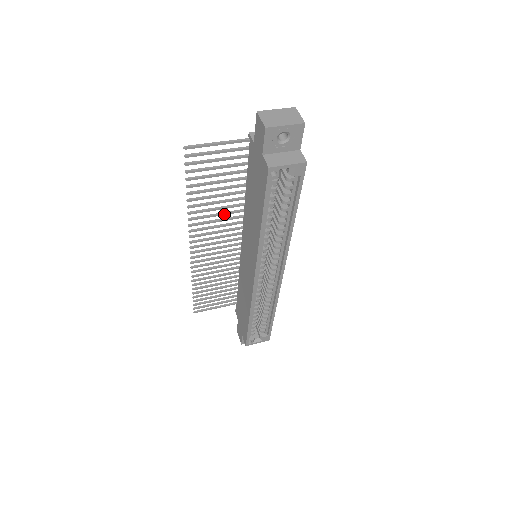
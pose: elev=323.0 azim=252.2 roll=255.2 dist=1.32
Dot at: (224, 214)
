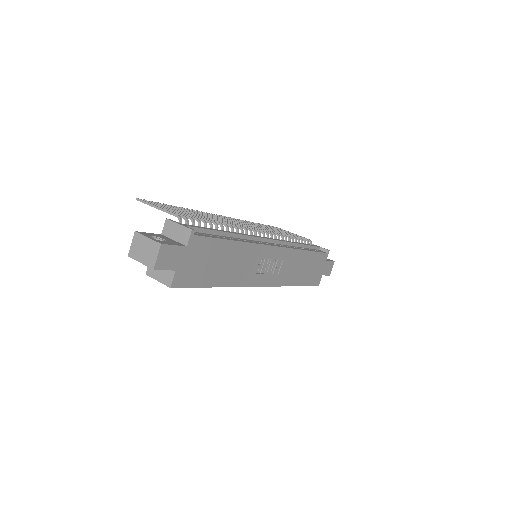
Dot at: occluded
